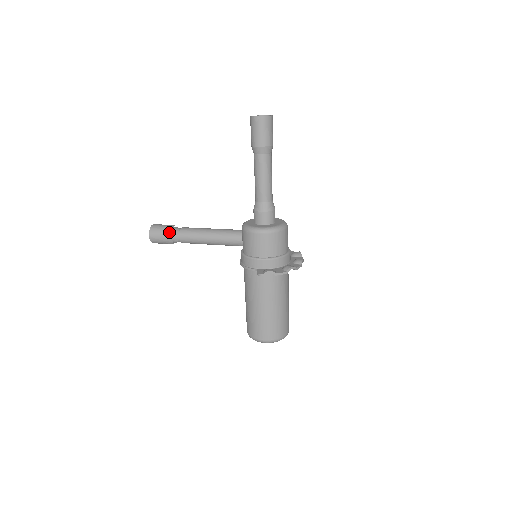
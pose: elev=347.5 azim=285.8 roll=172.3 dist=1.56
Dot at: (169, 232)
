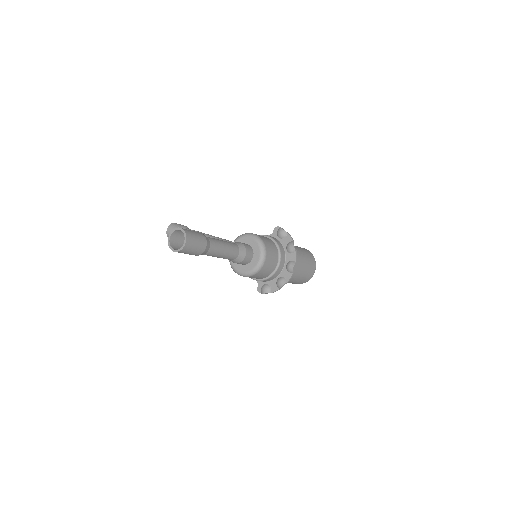
Dot at: occluded
